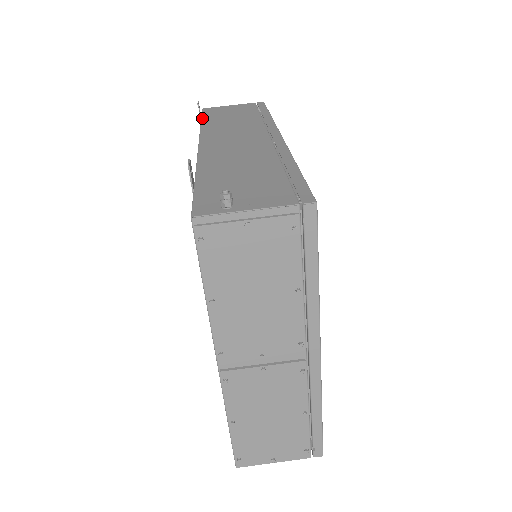
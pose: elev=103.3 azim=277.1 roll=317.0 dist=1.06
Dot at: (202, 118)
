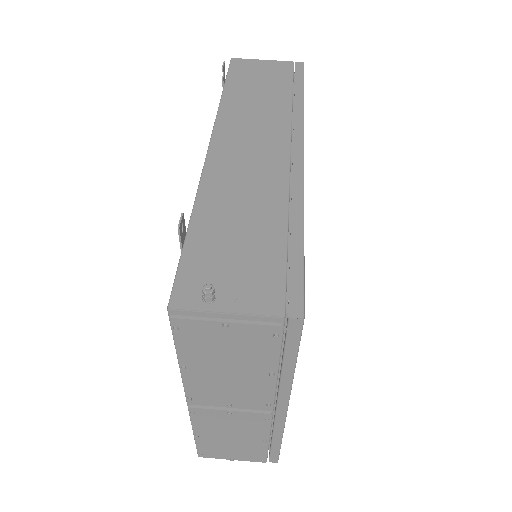
Dot at: (226, 83)
